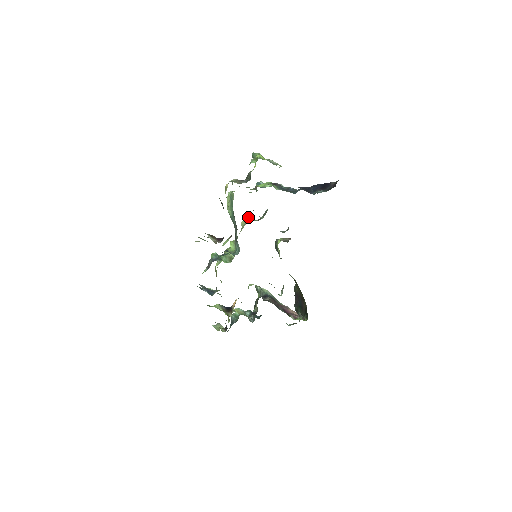
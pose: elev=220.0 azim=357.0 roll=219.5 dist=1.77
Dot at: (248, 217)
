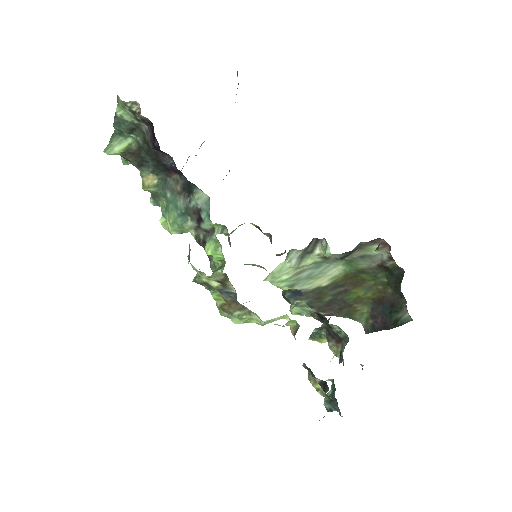
Dot at: occluded
